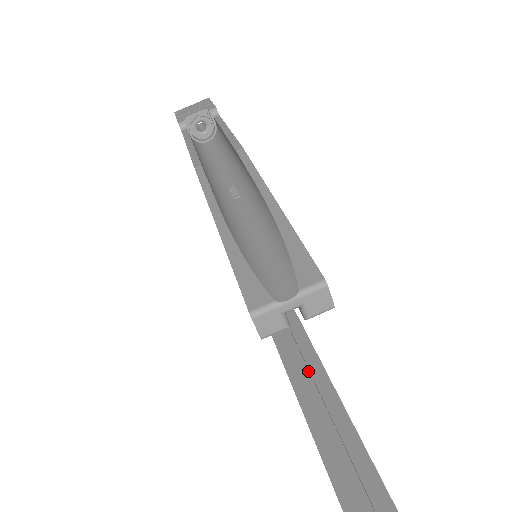
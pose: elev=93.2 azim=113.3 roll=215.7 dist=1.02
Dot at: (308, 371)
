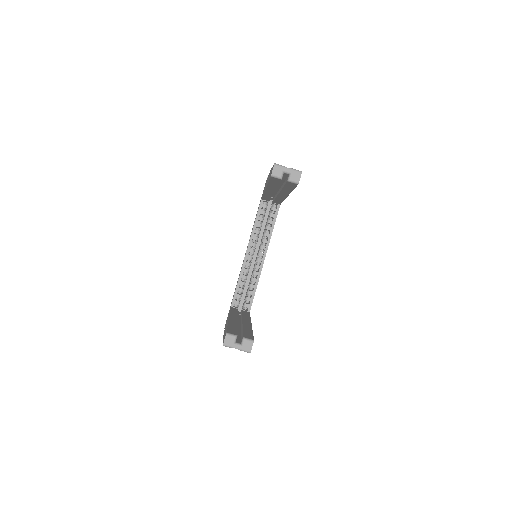
Dot at: (240, 323)
